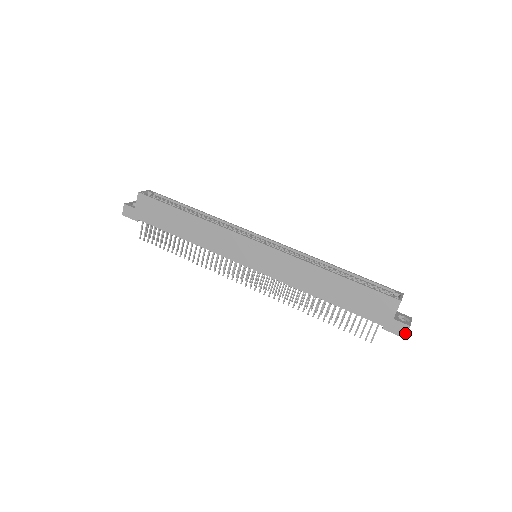
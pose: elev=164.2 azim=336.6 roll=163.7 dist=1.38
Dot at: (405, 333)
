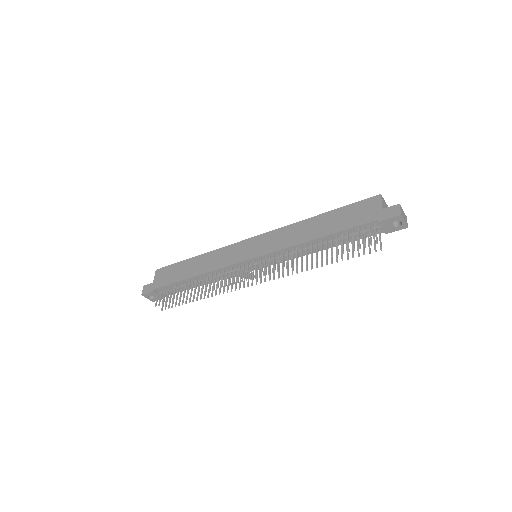
Dot at: (398, 211)
